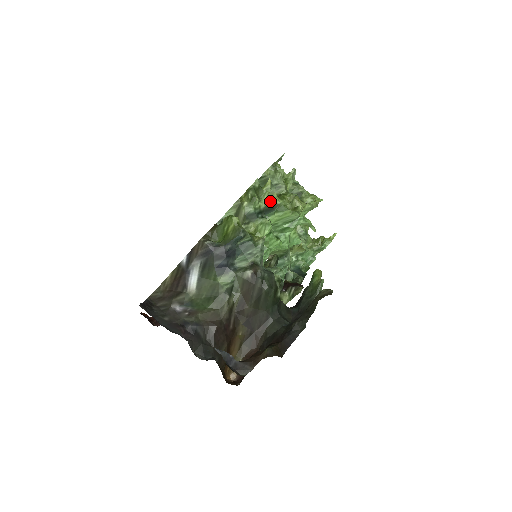
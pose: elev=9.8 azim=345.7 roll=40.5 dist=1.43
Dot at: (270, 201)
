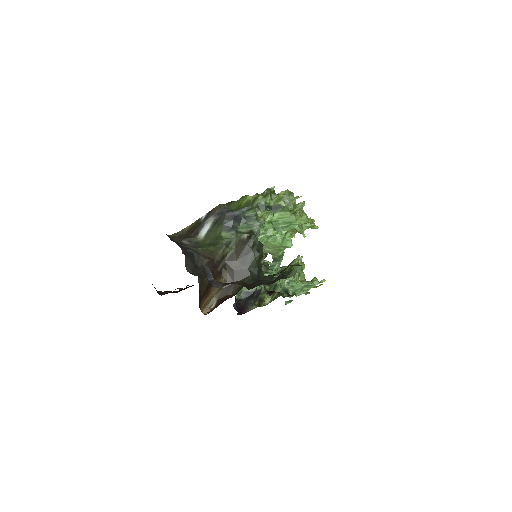
Dot at: (278, 202)
